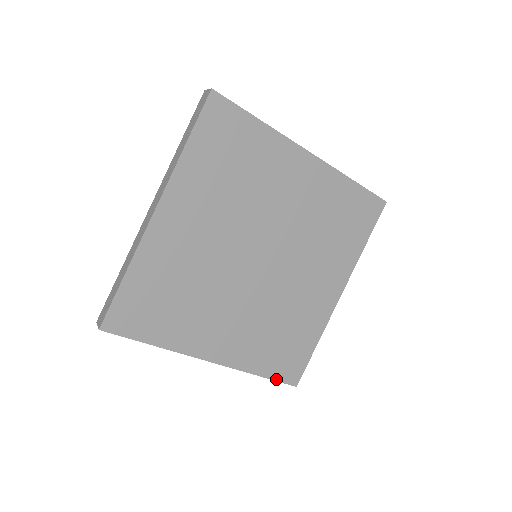
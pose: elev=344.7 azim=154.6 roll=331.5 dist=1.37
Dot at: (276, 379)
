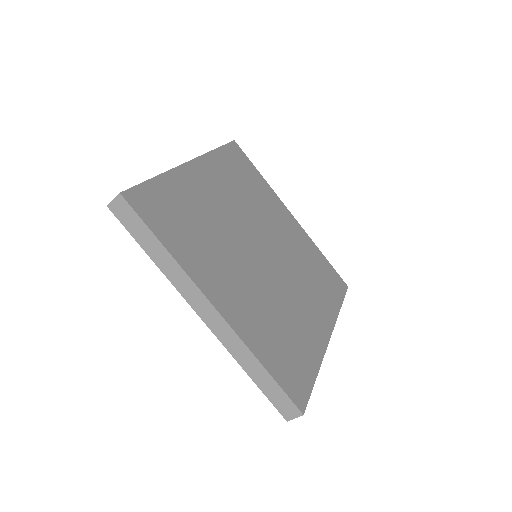
Dot at: (281, 385)
